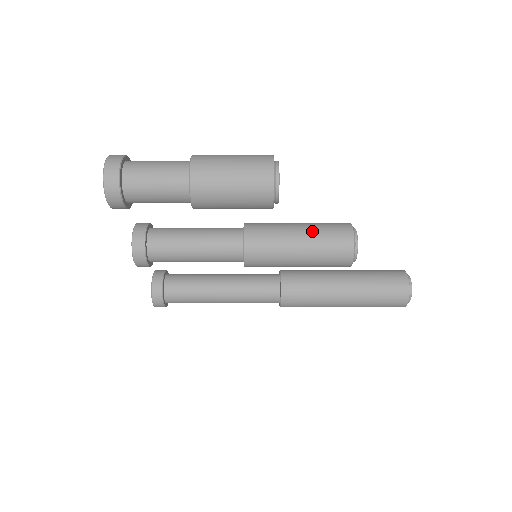
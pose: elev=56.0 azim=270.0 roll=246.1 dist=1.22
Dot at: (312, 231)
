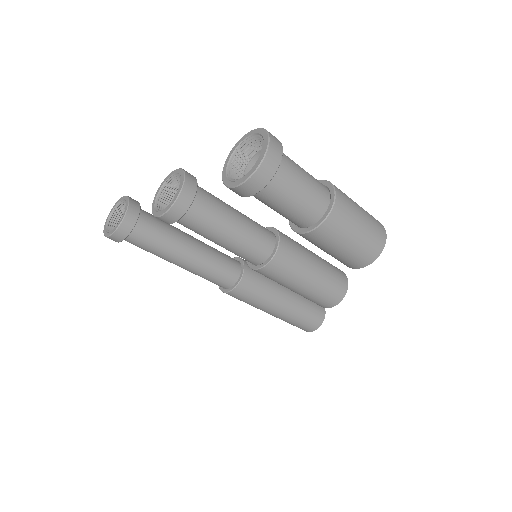
Dot at: (325, 271)
